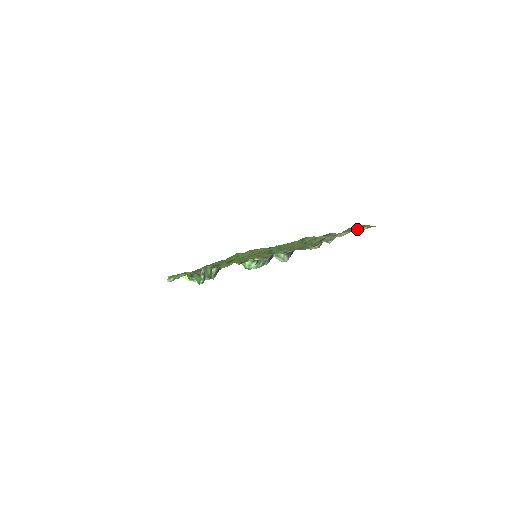
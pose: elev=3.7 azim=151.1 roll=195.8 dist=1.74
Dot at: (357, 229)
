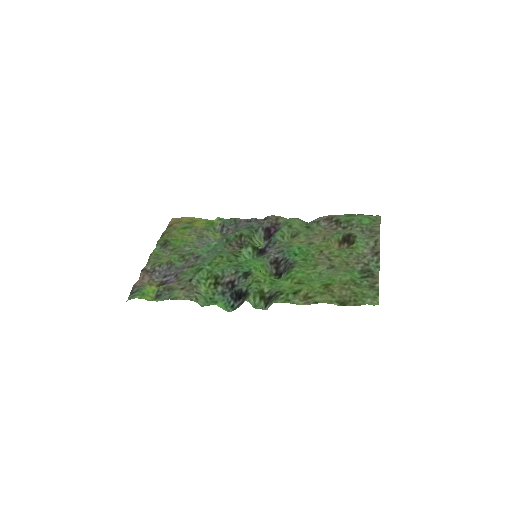
Dot at: (369, 223)
